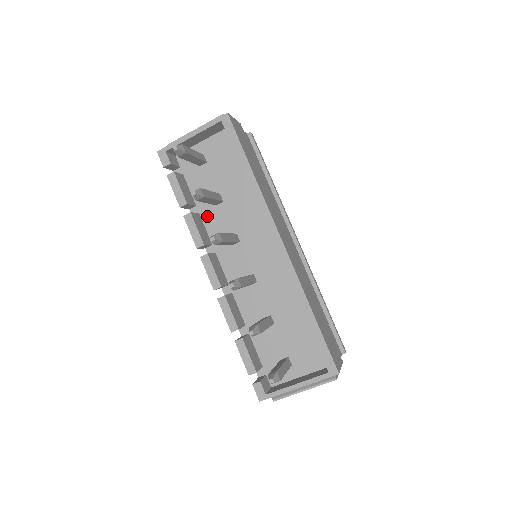
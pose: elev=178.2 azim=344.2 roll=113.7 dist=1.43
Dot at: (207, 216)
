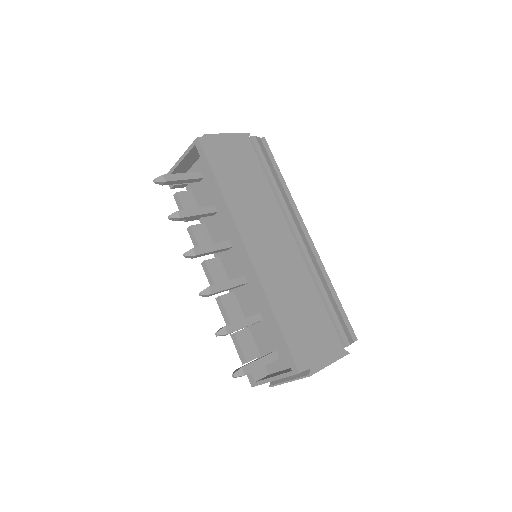
Dot at: (210, 225)
